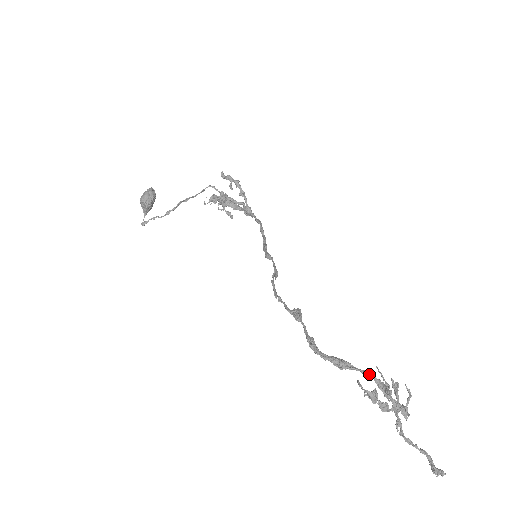
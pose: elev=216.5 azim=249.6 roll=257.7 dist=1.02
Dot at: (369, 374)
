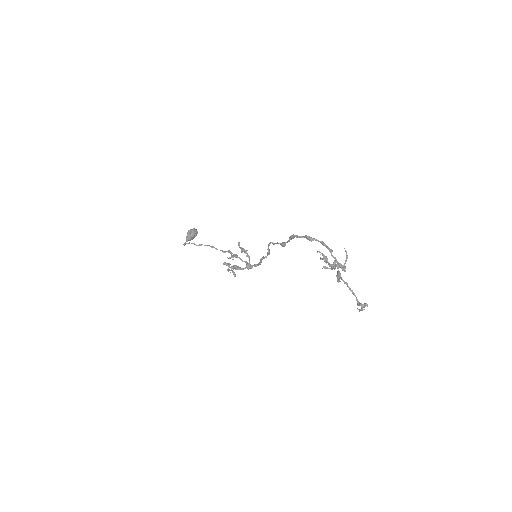
Dot at: (324, 244)
